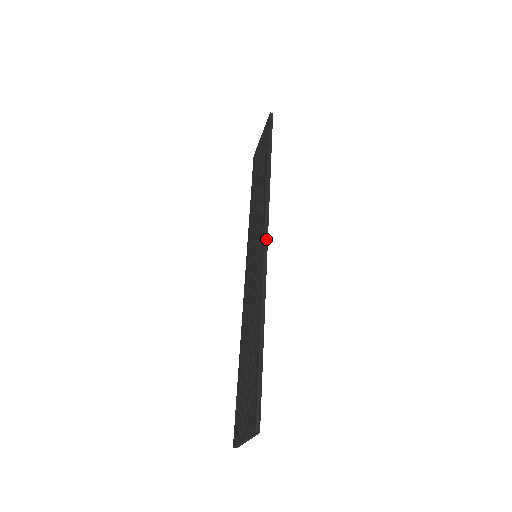
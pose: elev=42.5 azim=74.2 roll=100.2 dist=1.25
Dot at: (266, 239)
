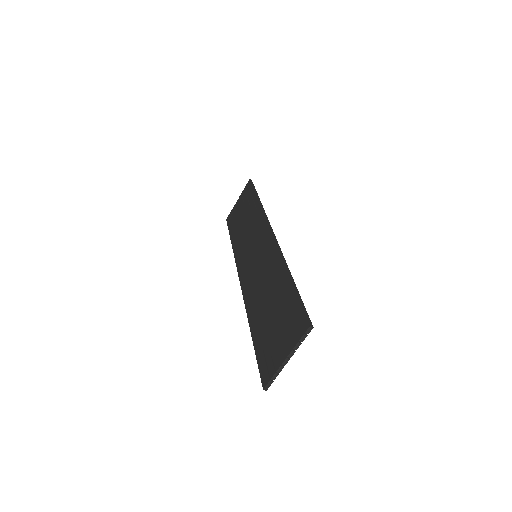
Dot at: (272, 232)
